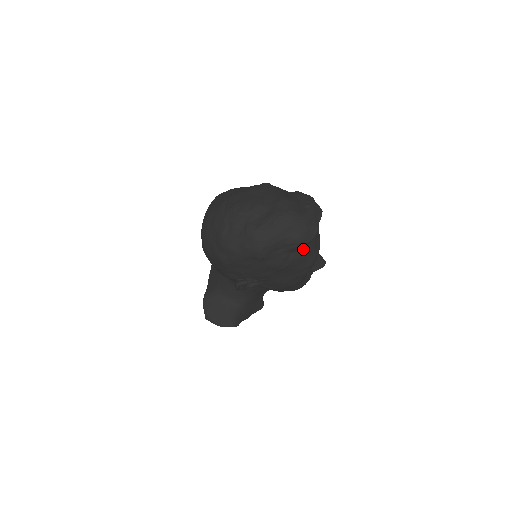
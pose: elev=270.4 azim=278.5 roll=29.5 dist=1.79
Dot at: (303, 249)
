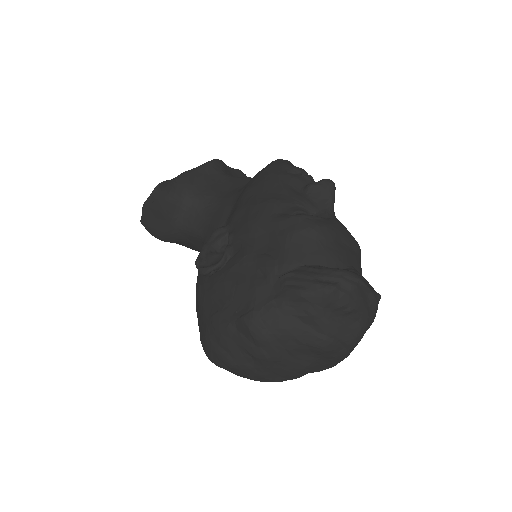
Dot at: occluded
